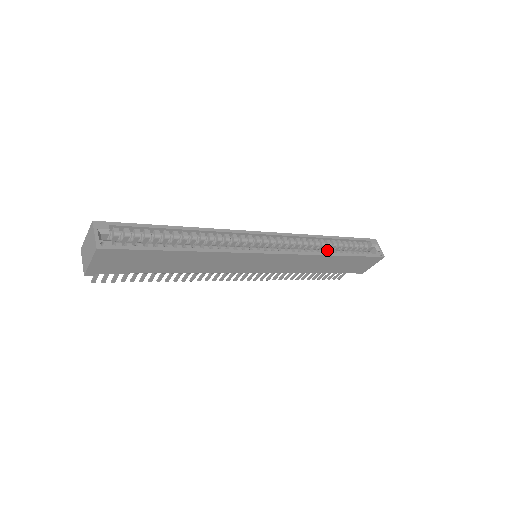
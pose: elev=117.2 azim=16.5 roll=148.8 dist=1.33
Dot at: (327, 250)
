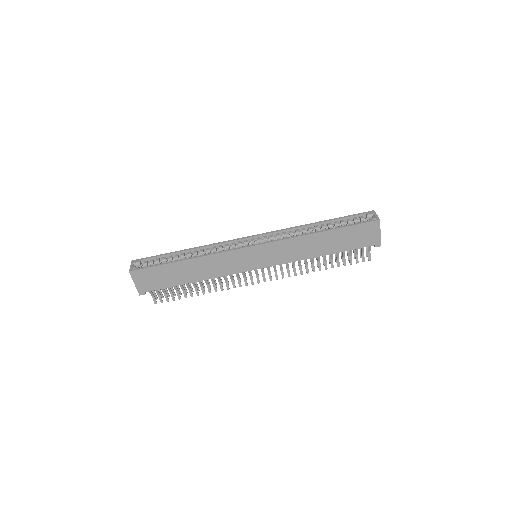
Dot at: occluded
